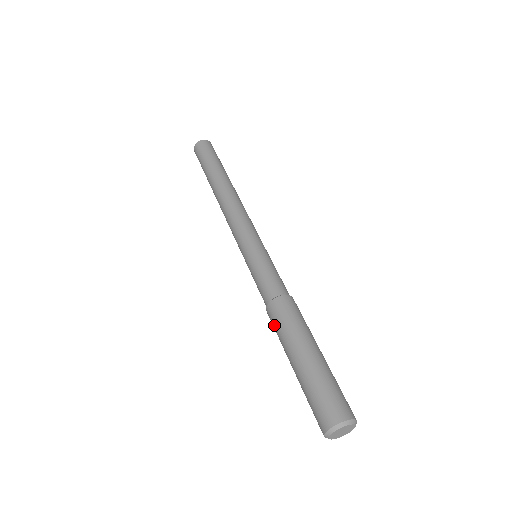
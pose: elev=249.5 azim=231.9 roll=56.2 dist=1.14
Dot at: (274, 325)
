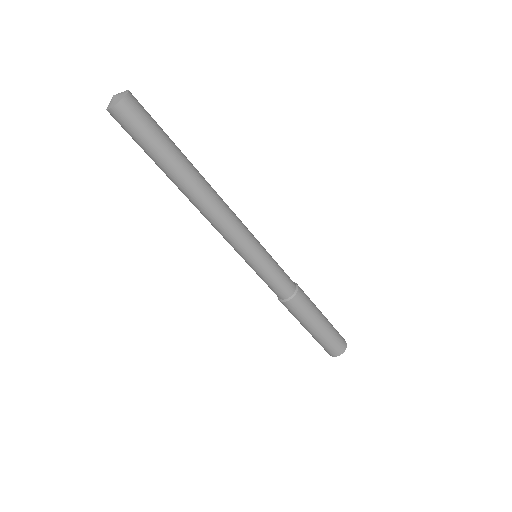
Dot at: (288, 310)
